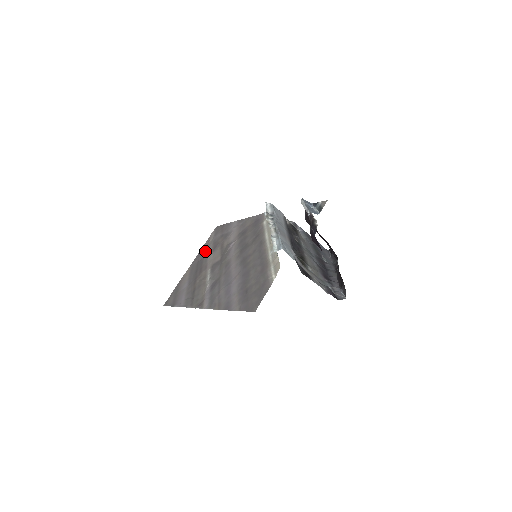
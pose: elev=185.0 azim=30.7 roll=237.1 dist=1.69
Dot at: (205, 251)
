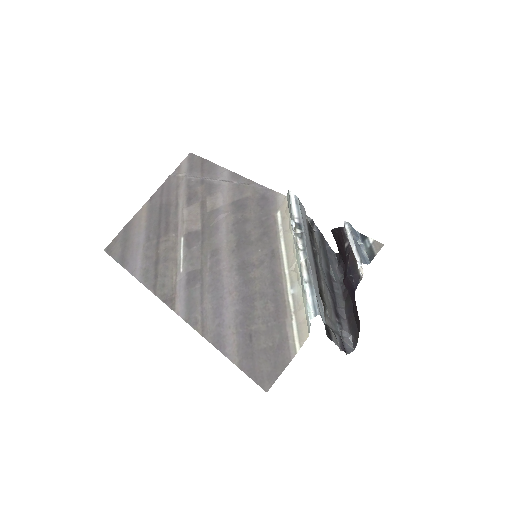
Dot at: (173, 192)
